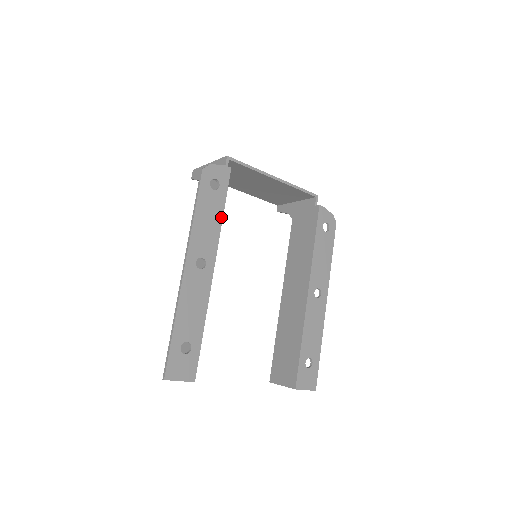
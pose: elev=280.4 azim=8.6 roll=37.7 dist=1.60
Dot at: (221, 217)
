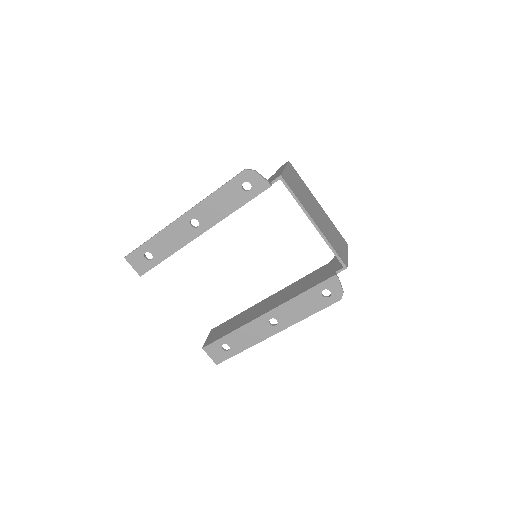
Dot at: (234, 210)
